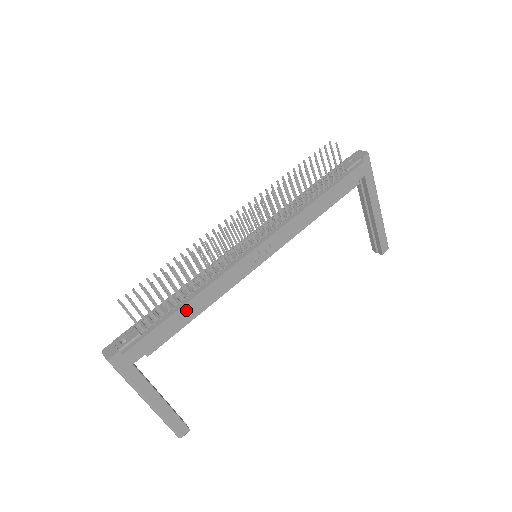
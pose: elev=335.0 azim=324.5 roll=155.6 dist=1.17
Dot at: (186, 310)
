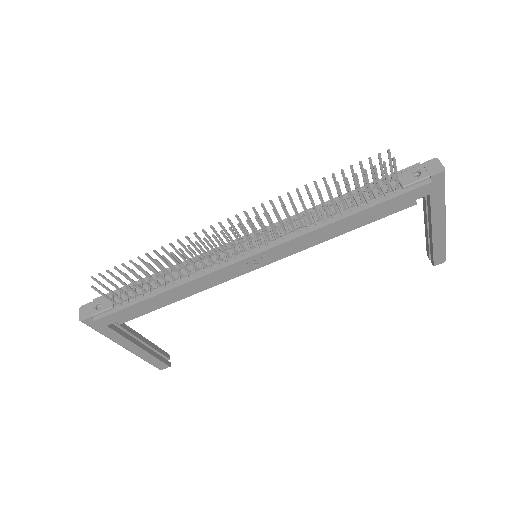
Dot at: (161, 297)
